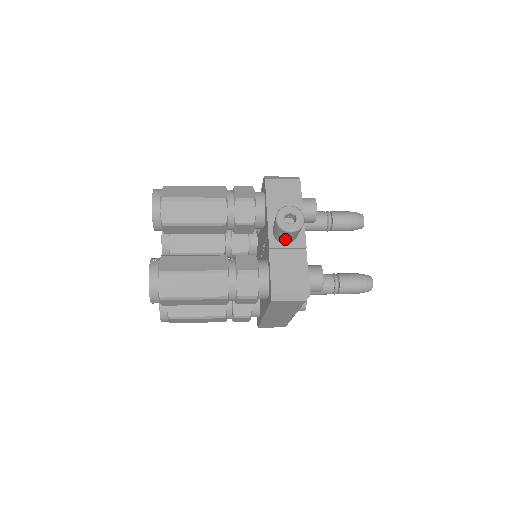
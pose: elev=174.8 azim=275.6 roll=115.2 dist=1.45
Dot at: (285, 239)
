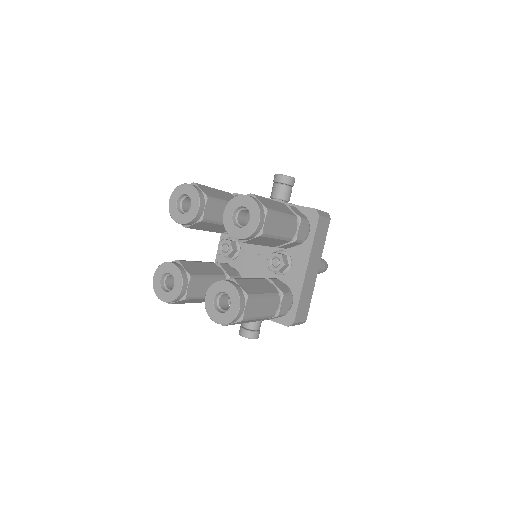
Dot at: (289, 193)
